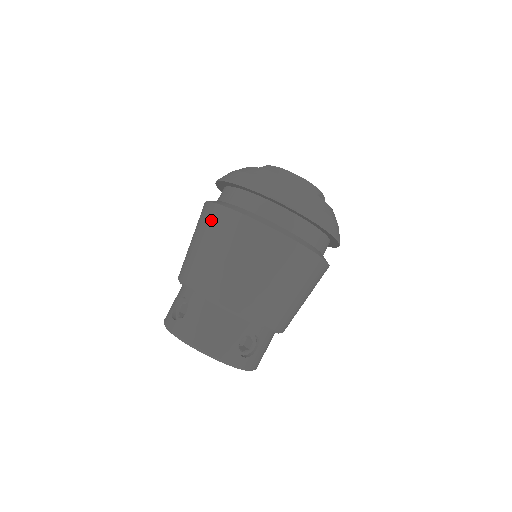
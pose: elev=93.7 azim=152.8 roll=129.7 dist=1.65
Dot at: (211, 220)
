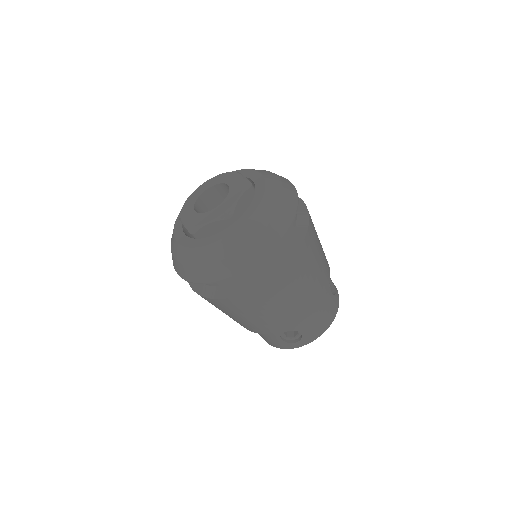
Dot at: (254, 302)
